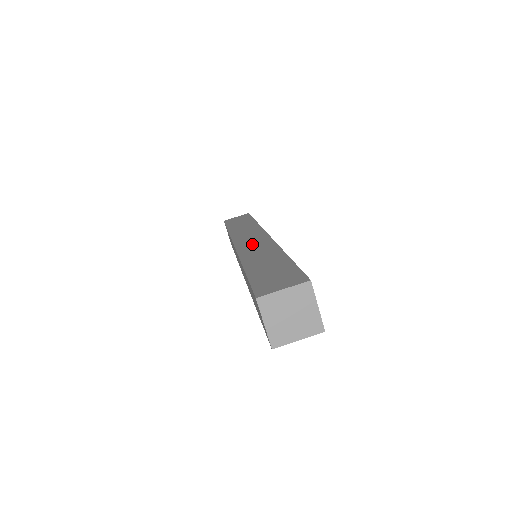
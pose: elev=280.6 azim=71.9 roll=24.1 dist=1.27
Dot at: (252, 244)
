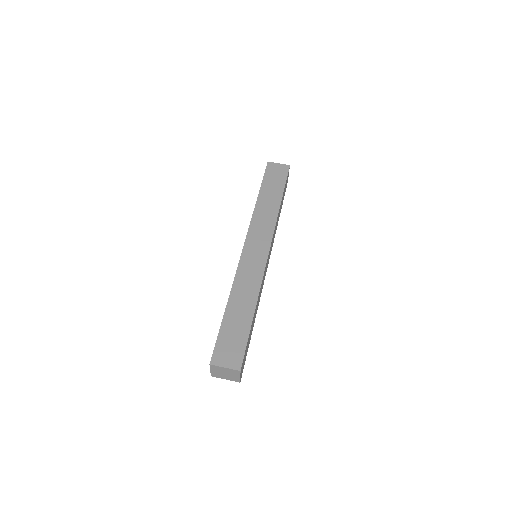
Dot at: (251, 262)
